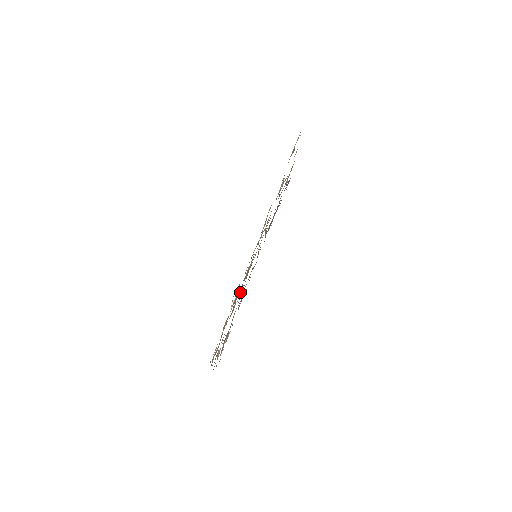
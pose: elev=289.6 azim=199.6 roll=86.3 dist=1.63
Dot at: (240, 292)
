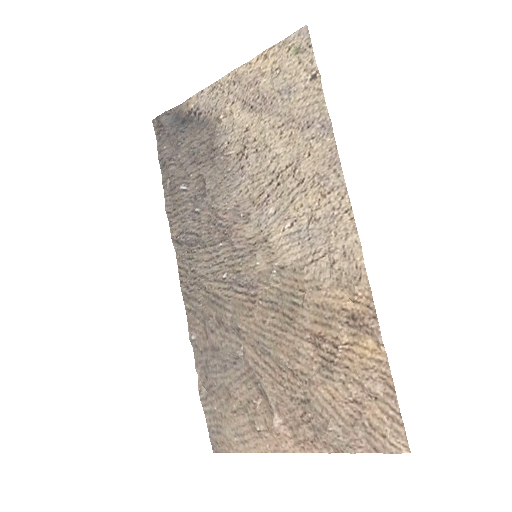
Dot at: (268, 321)
